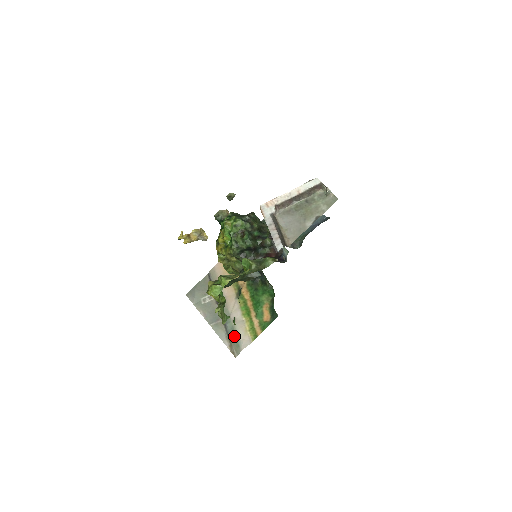
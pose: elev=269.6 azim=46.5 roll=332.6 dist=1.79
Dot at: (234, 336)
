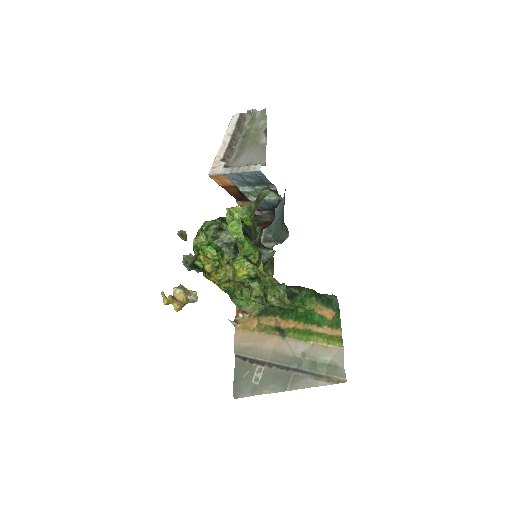
Dot at: (320, 365)
